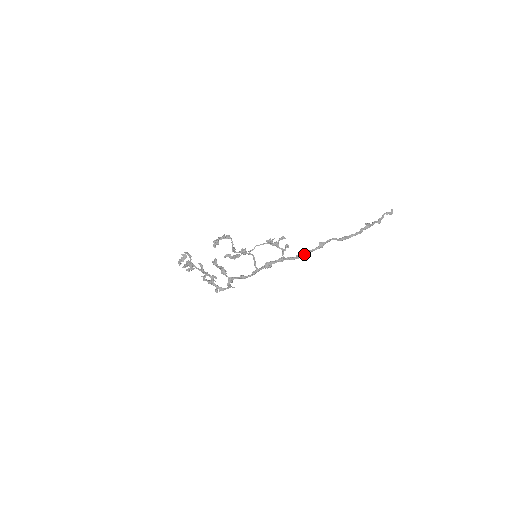
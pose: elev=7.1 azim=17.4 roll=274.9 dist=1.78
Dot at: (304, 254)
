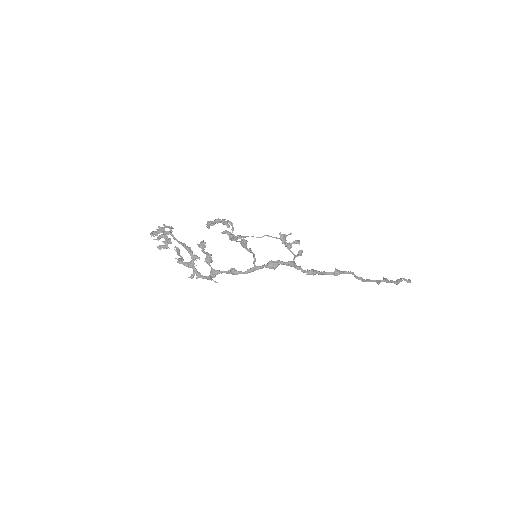
Dot at: (317, 272)
